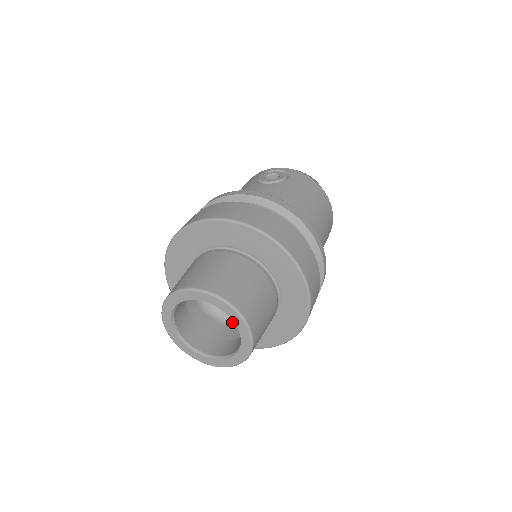
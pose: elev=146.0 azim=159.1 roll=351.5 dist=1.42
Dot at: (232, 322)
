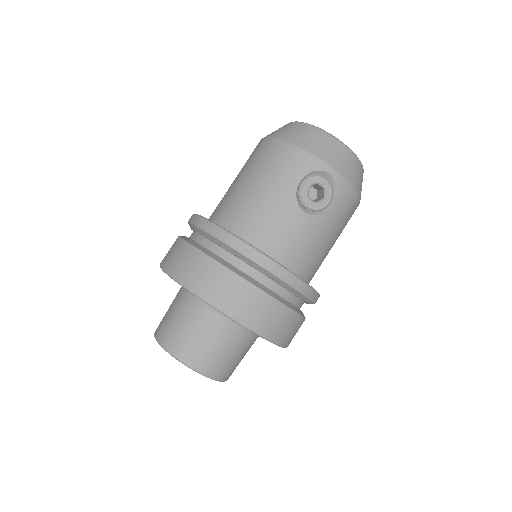
Dot at: occluded
